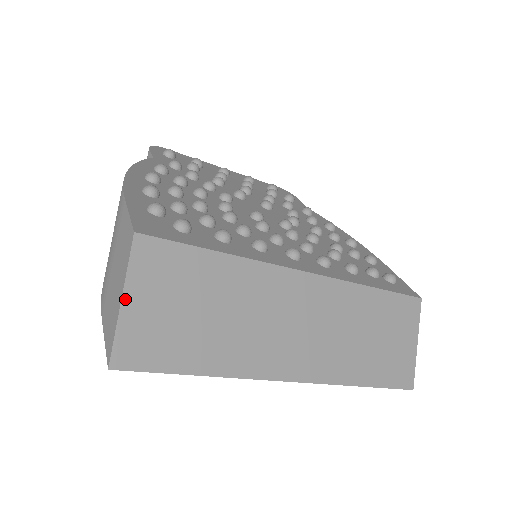
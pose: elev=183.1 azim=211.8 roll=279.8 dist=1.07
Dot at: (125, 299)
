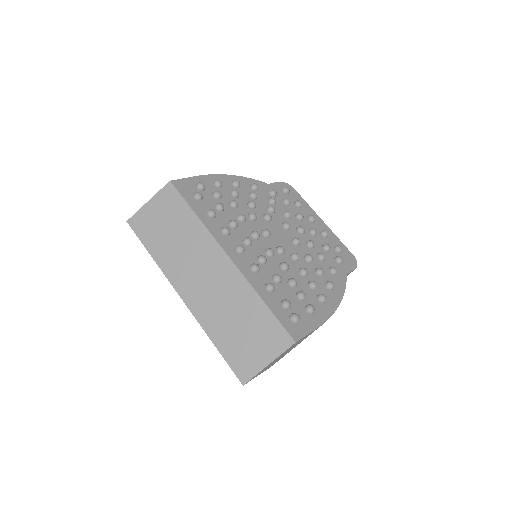
Dot at: (149, 202)
